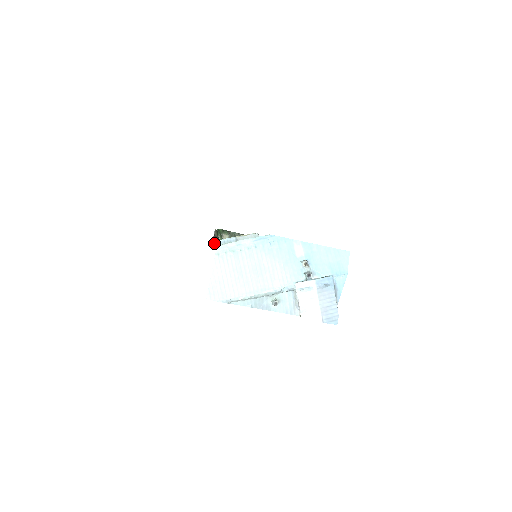
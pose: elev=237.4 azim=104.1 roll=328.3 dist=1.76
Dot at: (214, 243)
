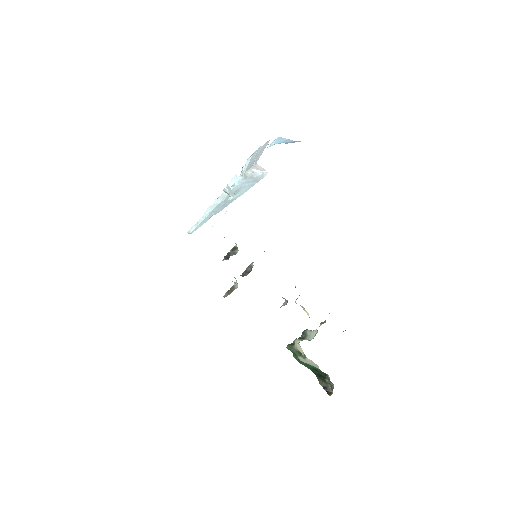
Dot at: occluded
